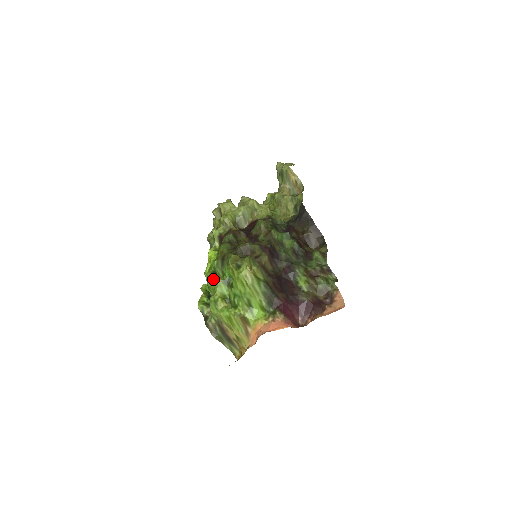
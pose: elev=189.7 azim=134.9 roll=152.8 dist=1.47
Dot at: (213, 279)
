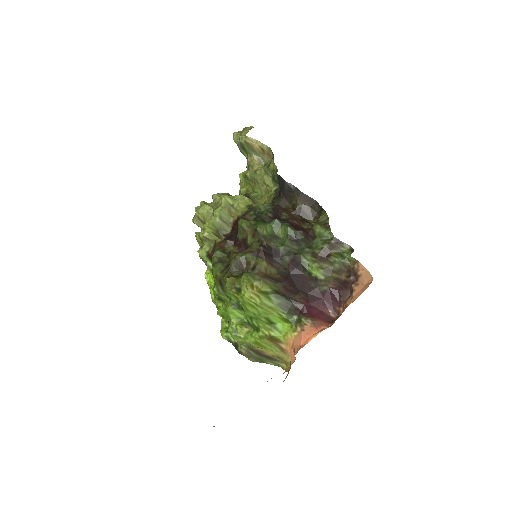
Dot at: (222, 307)
